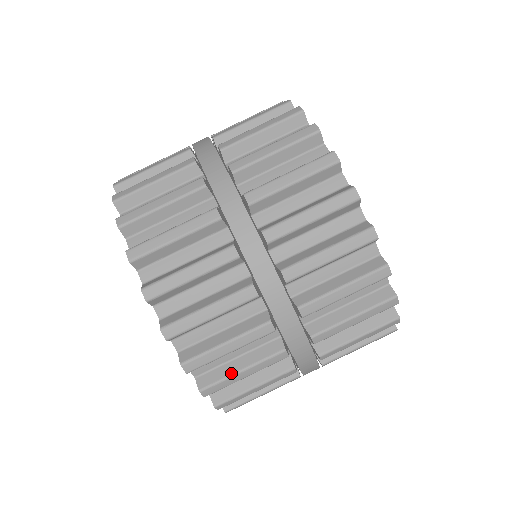
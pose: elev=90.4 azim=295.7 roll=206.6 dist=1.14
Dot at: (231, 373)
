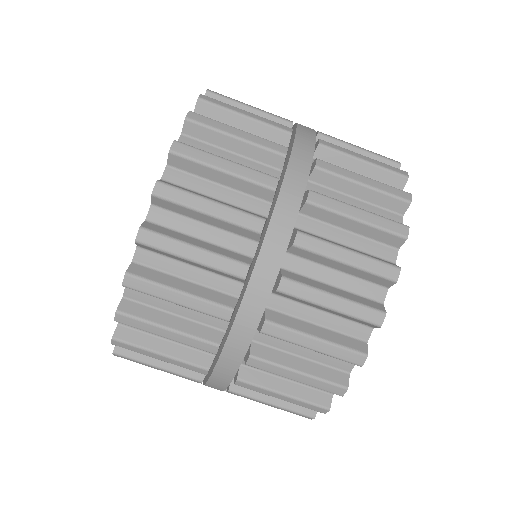
Dot at: occluded
